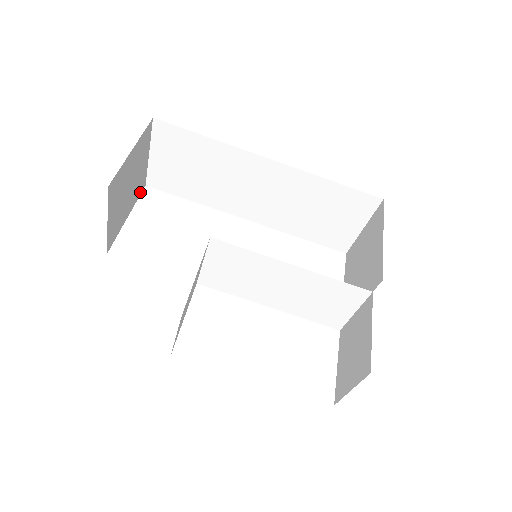
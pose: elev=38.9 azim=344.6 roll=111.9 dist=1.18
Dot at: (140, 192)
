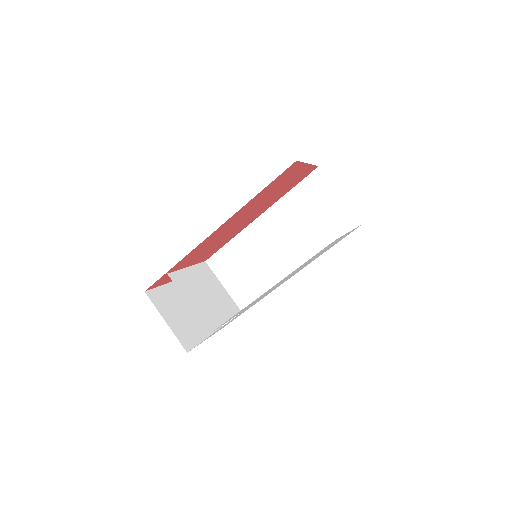
Dot at: (217, 329)
